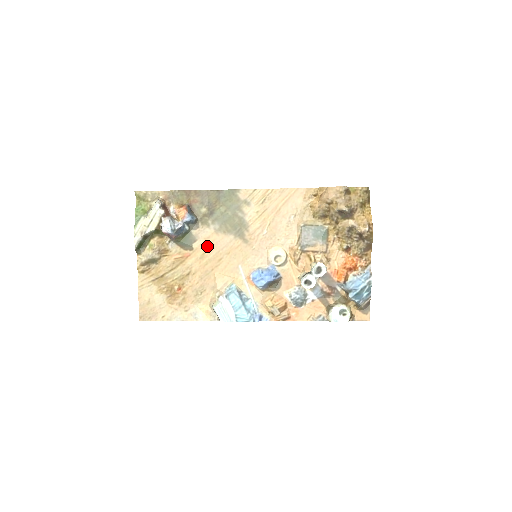
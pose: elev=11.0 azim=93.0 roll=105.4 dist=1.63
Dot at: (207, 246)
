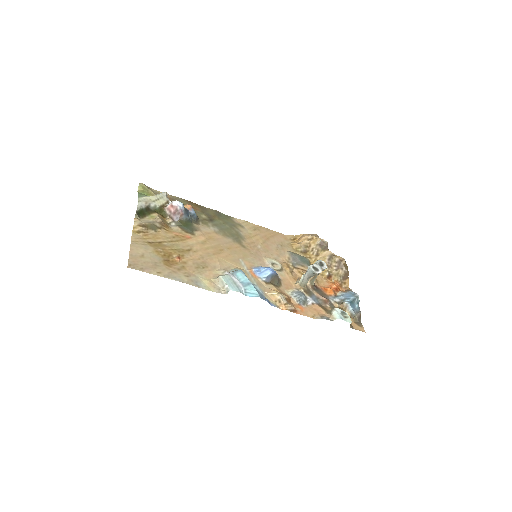
Dot at: (208, 238)
